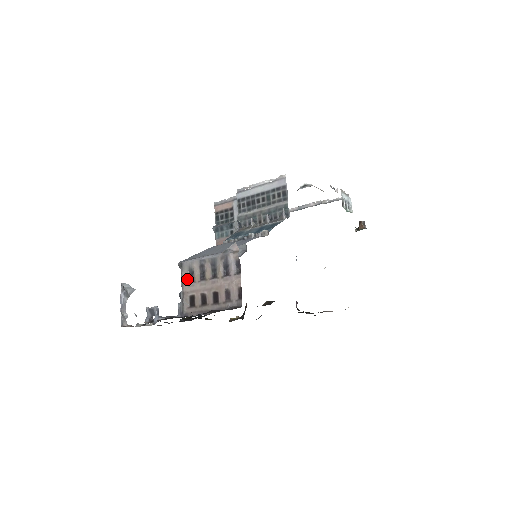
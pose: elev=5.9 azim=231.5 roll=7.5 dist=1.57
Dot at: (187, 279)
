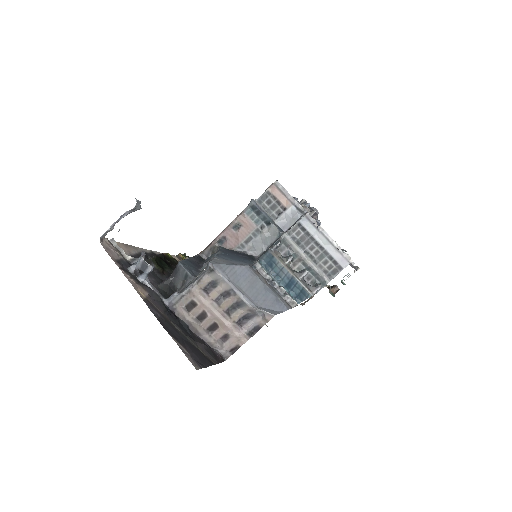
Dot at: (204, 285)
